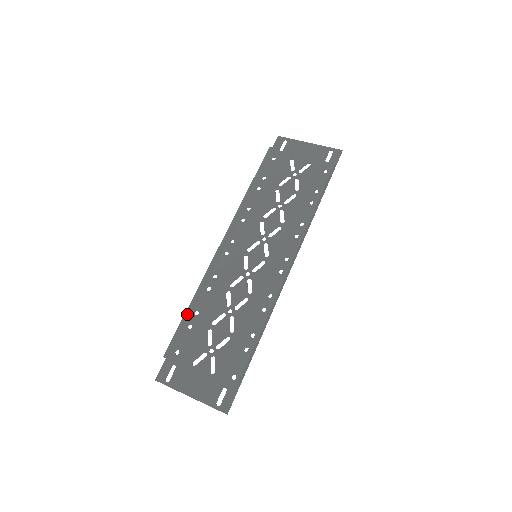
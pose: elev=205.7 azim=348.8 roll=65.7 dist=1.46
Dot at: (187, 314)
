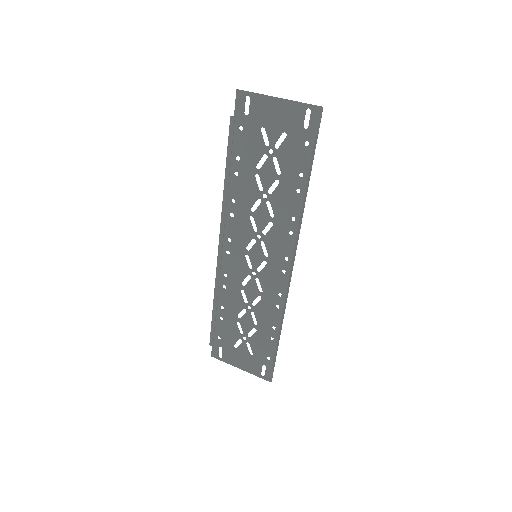
Dot at: (214, 314)
